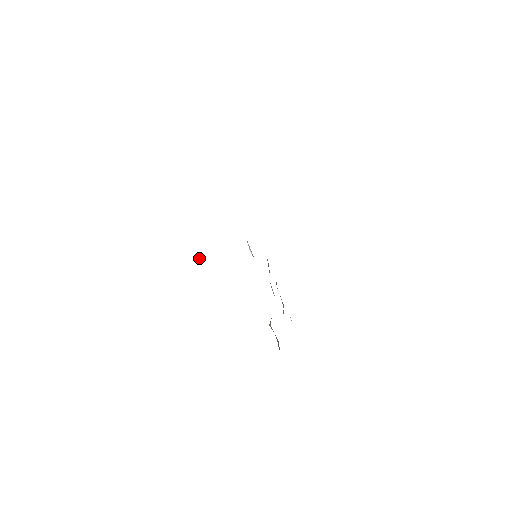
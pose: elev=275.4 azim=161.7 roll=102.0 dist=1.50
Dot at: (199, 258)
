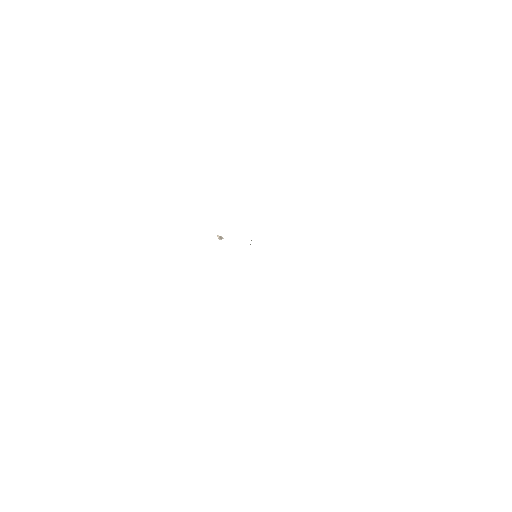
Dot at: (221, 237)
